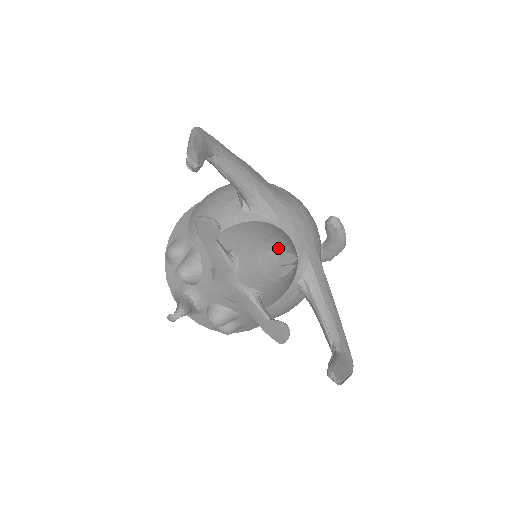
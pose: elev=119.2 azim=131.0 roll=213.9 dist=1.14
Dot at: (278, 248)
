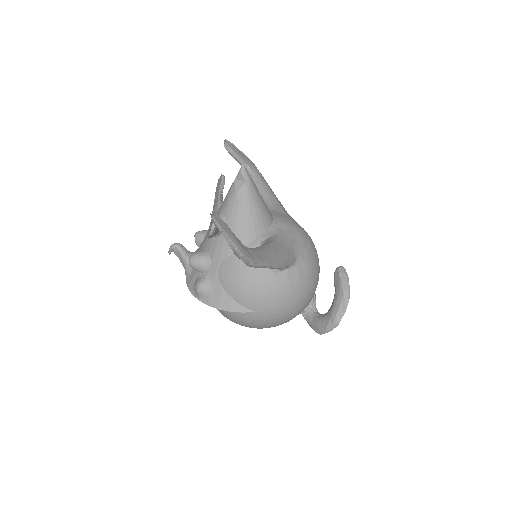
Dot at: occluded
